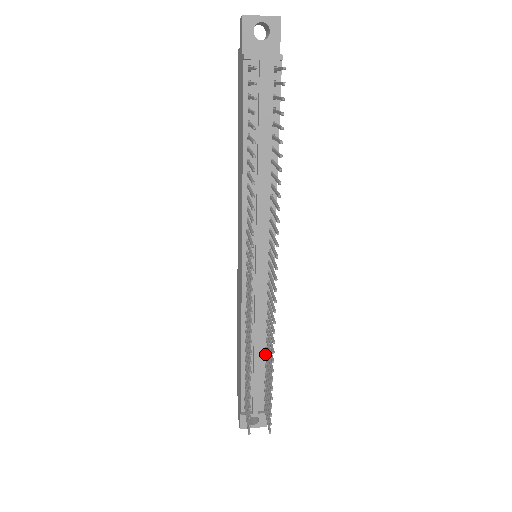
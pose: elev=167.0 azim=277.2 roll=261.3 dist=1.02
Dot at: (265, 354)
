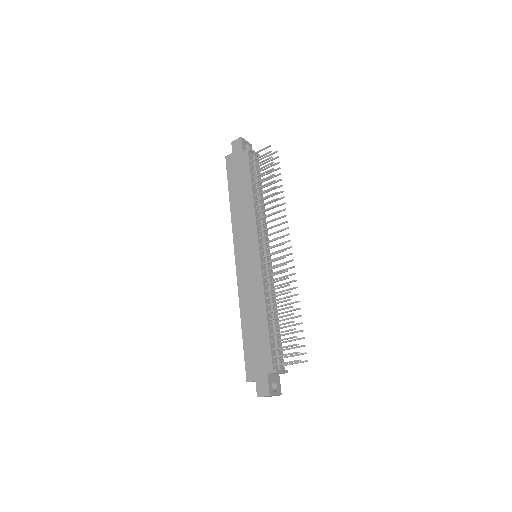
Dot at: occluded
